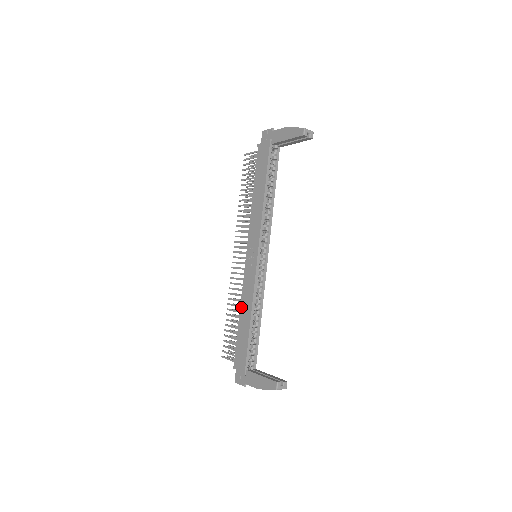
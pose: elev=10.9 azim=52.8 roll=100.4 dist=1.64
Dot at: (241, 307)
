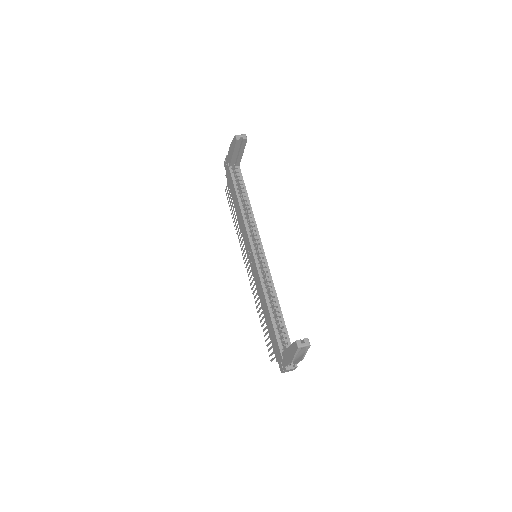
Dot at: (261, 304)
